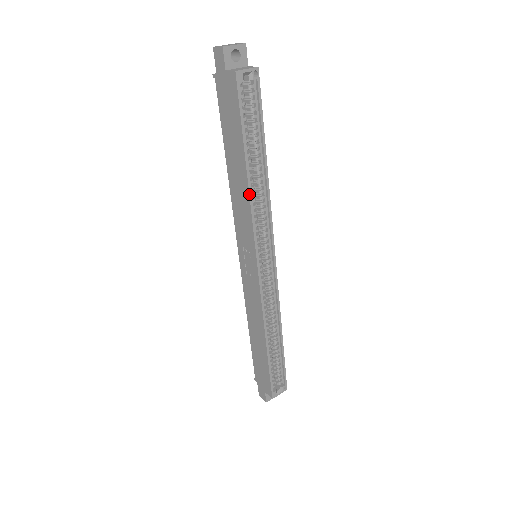
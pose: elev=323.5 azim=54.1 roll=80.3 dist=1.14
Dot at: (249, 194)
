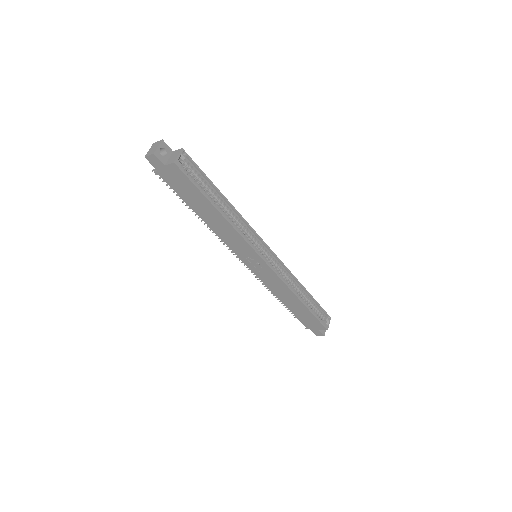
Dot at: (231, 225)
